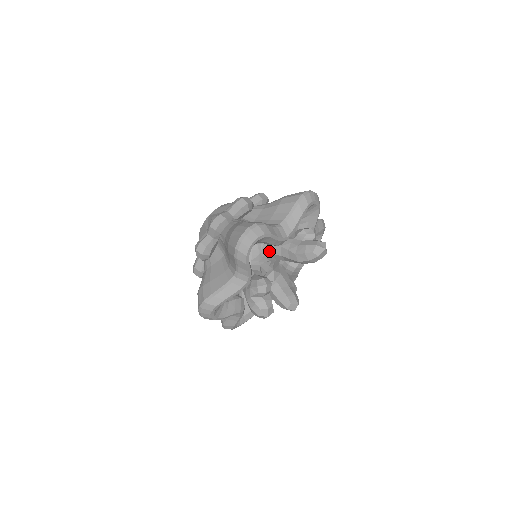
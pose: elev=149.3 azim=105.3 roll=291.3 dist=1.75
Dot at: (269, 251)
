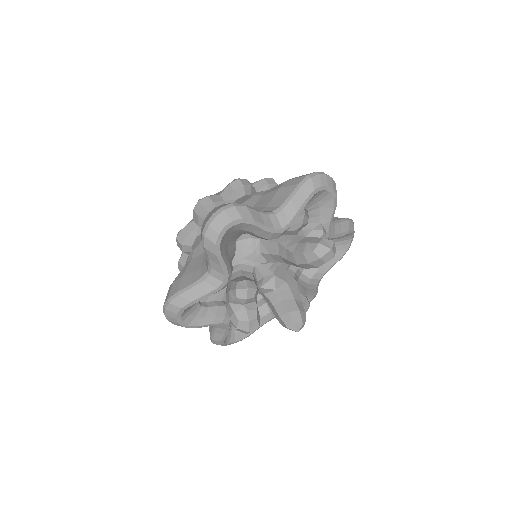
Dot at: (266, 249)
